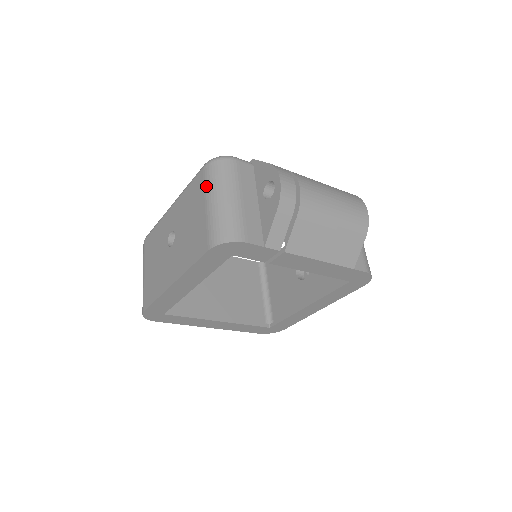
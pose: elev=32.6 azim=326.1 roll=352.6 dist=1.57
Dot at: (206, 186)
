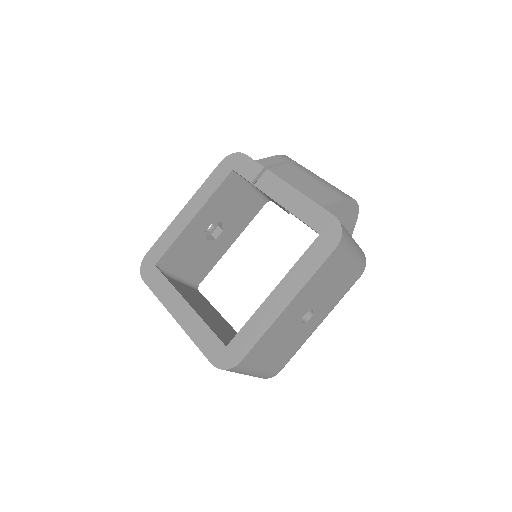
Dot at: occluded
